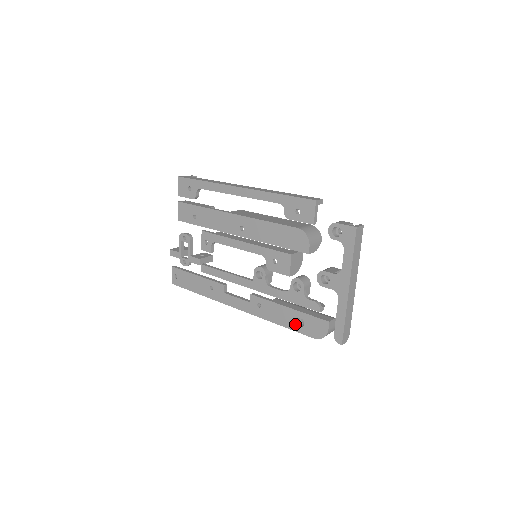
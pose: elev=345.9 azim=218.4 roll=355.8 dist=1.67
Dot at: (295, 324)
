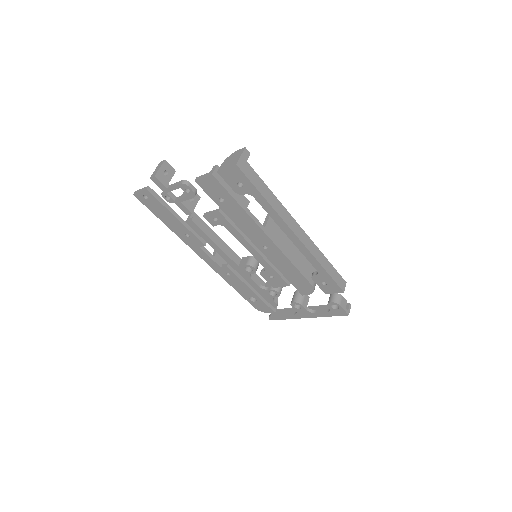
Dot at: (248, 297)
